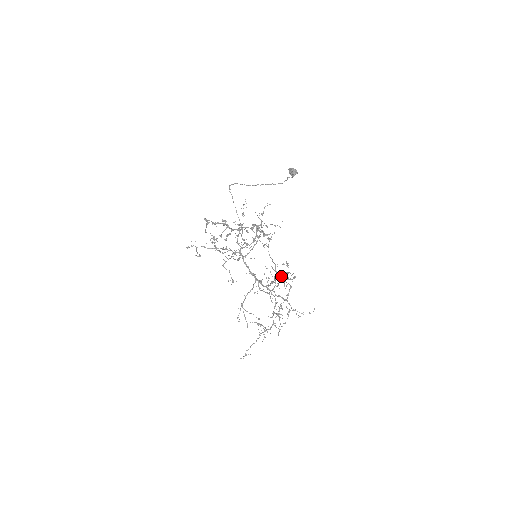
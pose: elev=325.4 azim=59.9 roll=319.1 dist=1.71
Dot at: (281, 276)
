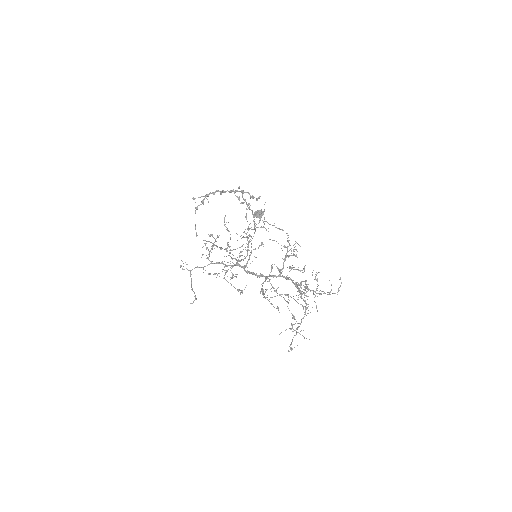
Dot at: (290, 267)
